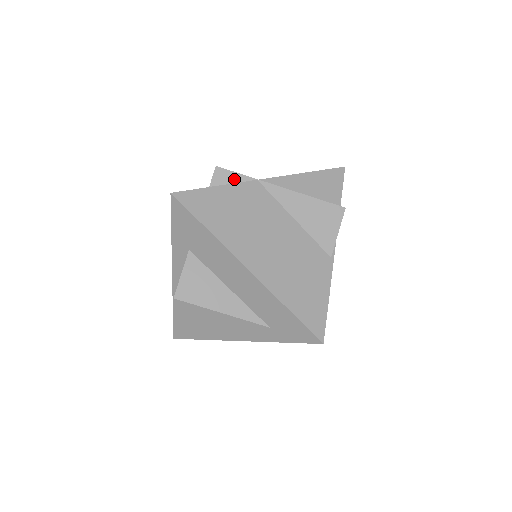
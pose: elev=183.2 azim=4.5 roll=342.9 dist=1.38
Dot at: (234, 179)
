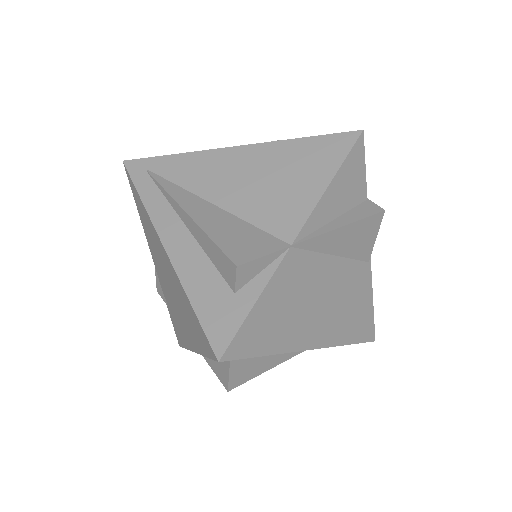
Dot at: (263, 264)
